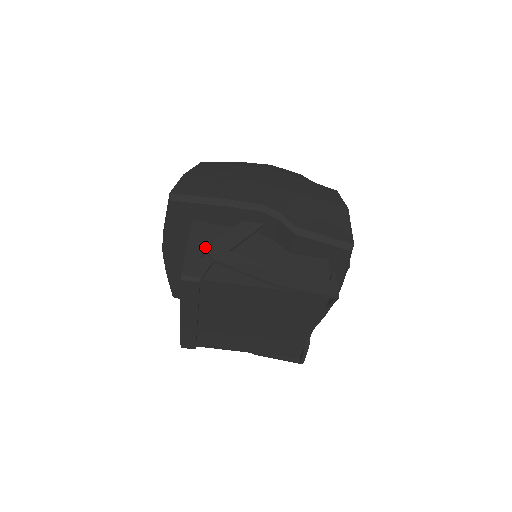
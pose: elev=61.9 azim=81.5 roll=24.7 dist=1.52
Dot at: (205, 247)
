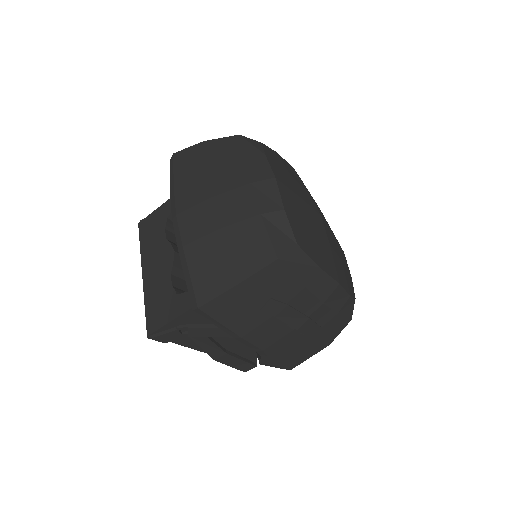
Dot at: (192, 322)
